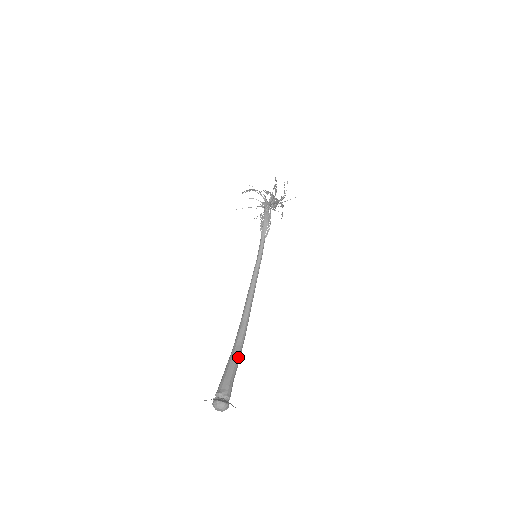
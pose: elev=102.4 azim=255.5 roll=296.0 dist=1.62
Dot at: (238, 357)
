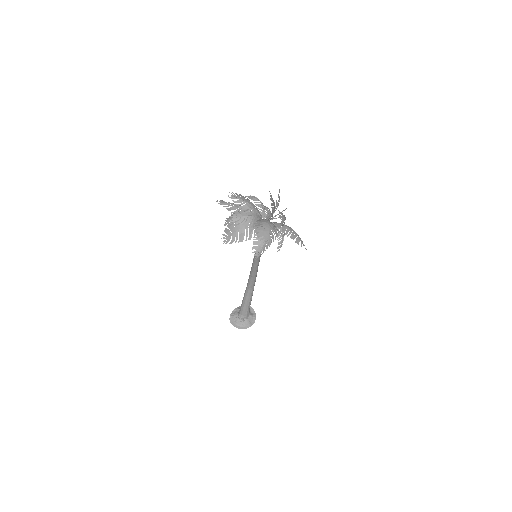
Dot at: (251, 296)
